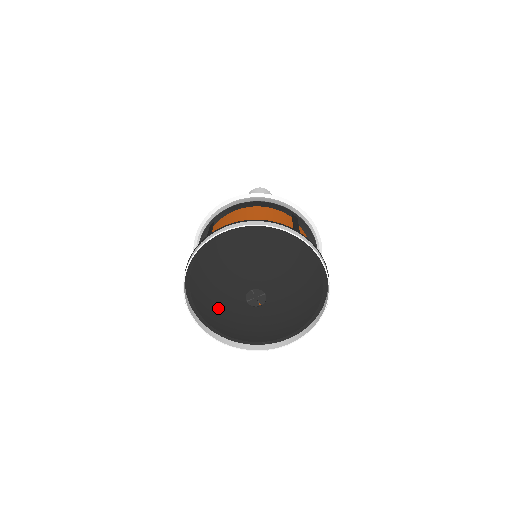
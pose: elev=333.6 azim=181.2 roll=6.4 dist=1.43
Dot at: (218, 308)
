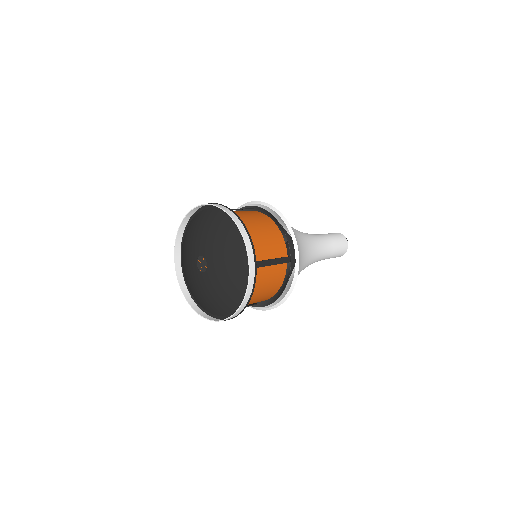
Dot at: (187, 247)
